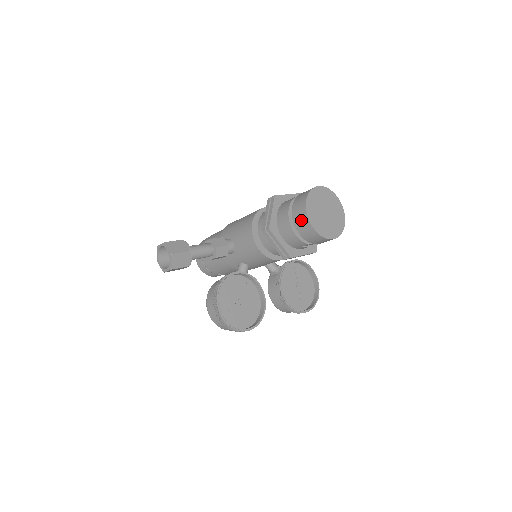
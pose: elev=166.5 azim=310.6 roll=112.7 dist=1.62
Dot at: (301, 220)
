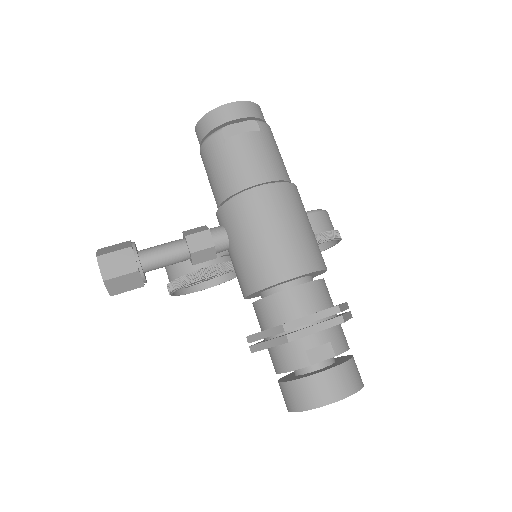
Dot at: occluded
